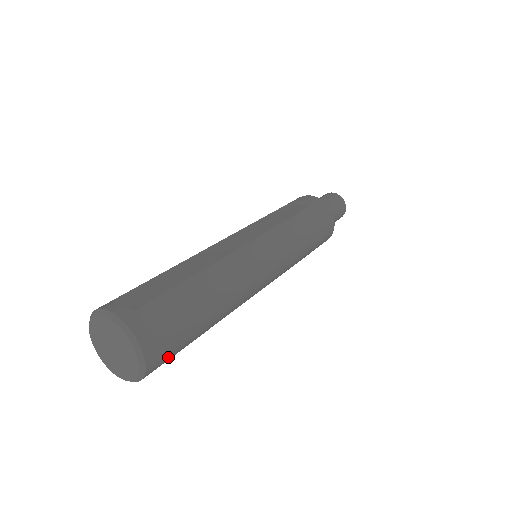
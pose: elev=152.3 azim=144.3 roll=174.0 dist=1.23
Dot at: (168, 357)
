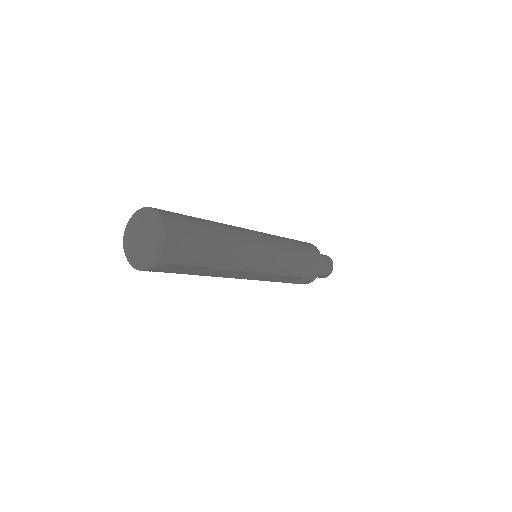
Dot at: (182, 248)
